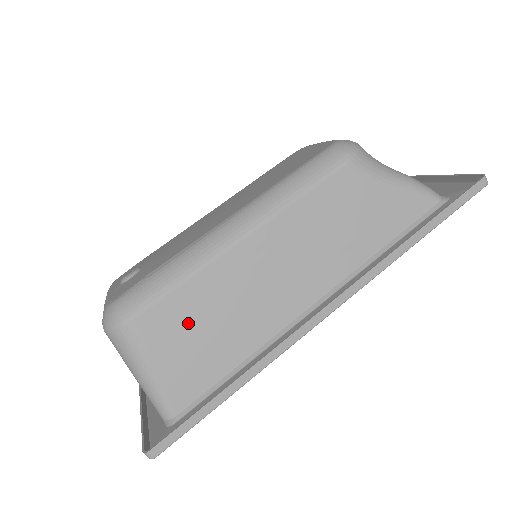
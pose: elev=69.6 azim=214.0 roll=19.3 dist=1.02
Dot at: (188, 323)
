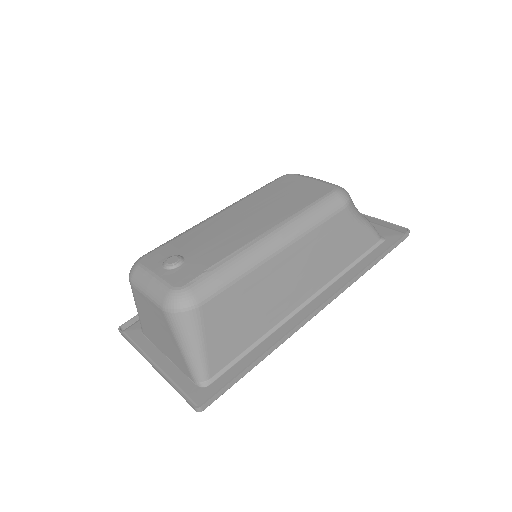
Dot at: (234, 310)
